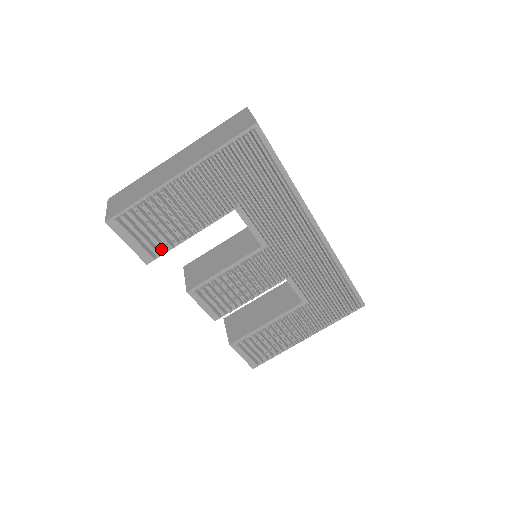
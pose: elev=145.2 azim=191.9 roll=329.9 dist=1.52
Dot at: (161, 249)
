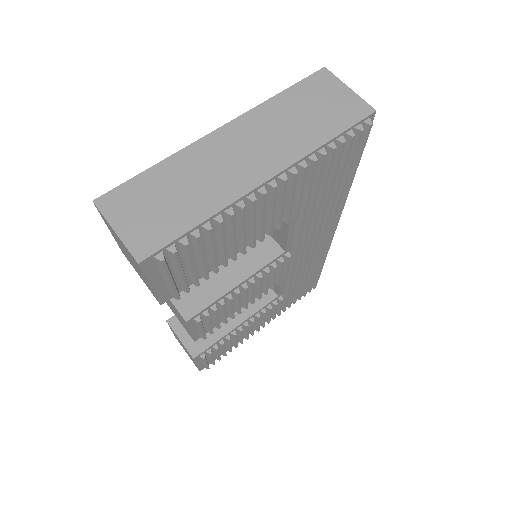
Dot at: (189, 281)
